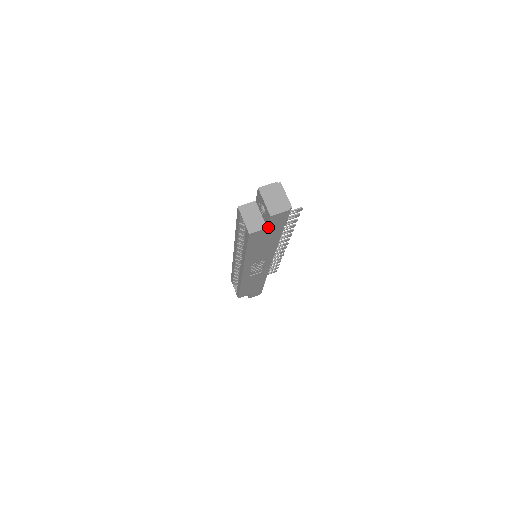
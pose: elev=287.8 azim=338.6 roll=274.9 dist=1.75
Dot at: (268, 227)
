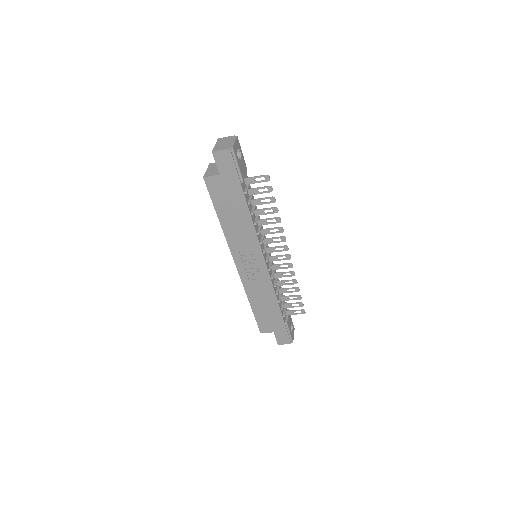
Dot at: (220, 174)
